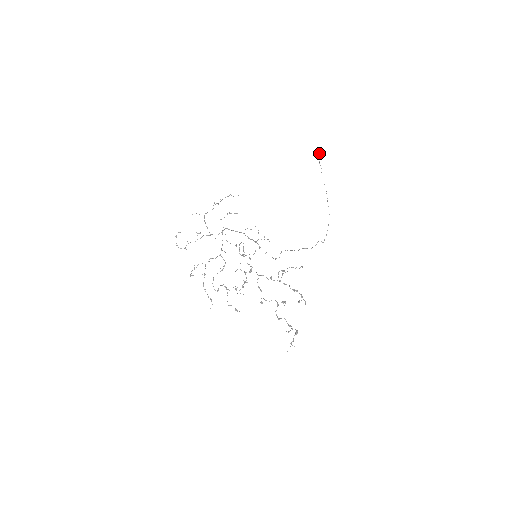
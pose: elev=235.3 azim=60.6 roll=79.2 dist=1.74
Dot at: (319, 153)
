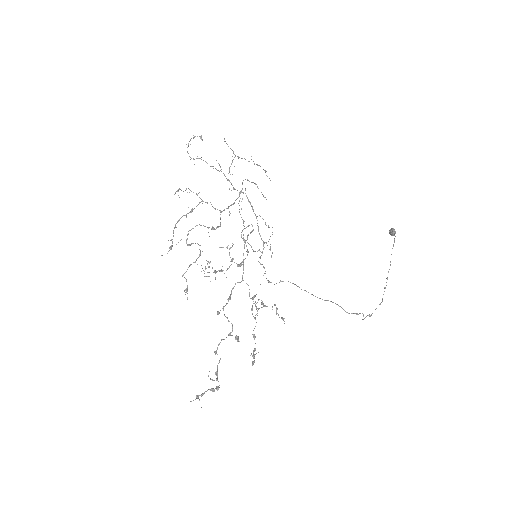
Dot at: (395, 231)
